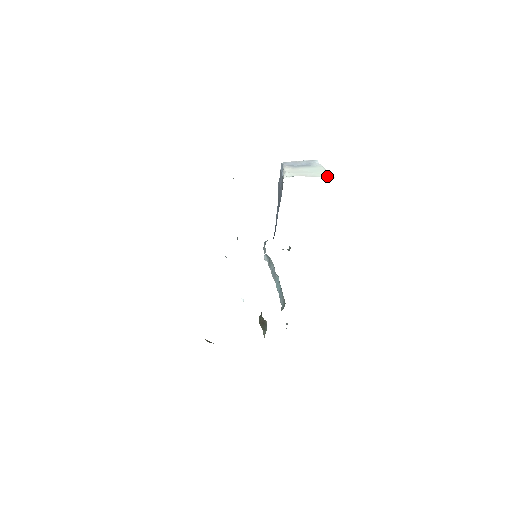
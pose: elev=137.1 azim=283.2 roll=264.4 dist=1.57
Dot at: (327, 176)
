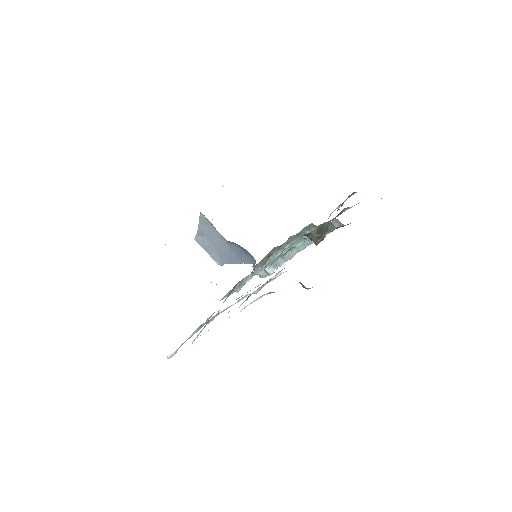
Dot at: occluded
